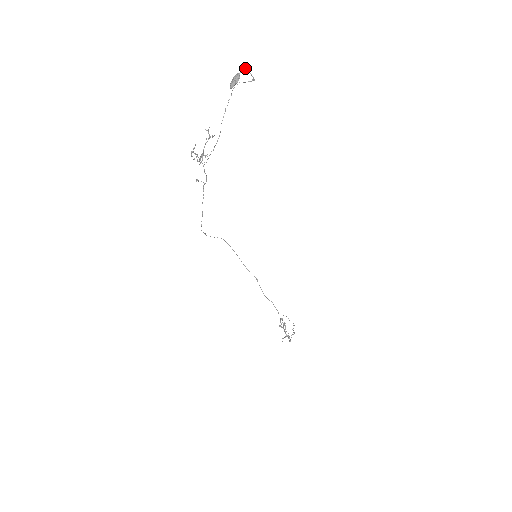
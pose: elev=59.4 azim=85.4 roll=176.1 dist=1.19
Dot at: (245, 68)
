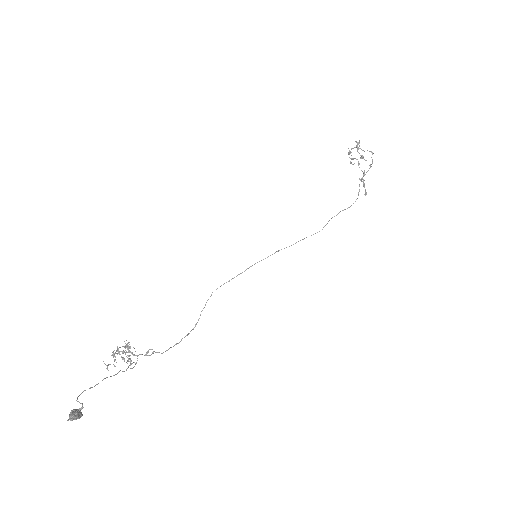
Dot at: occluded
